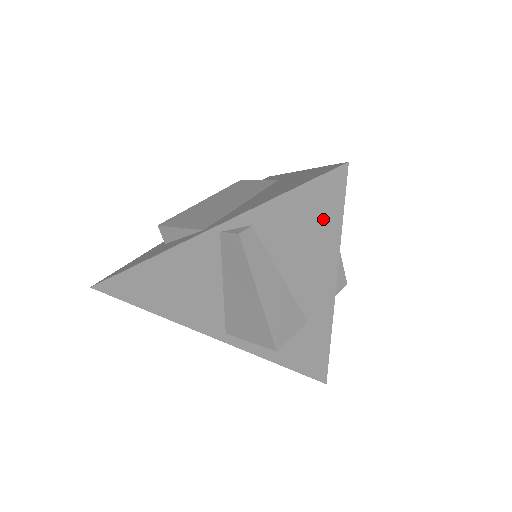
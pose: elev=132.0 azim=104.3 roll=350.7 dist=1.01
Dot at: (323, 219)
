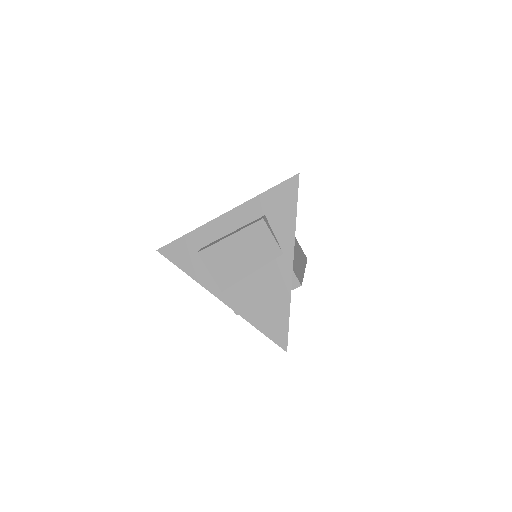
Dot at: occluded
